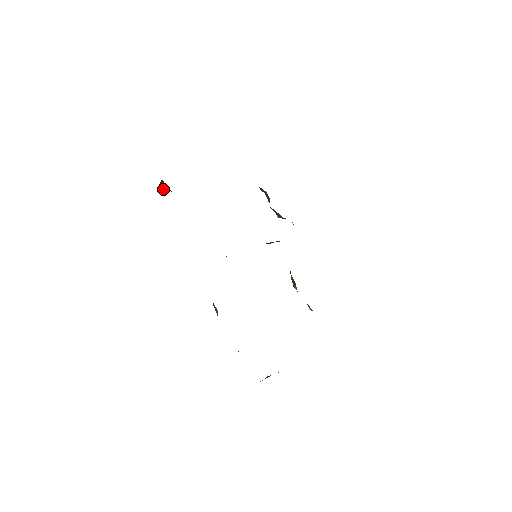
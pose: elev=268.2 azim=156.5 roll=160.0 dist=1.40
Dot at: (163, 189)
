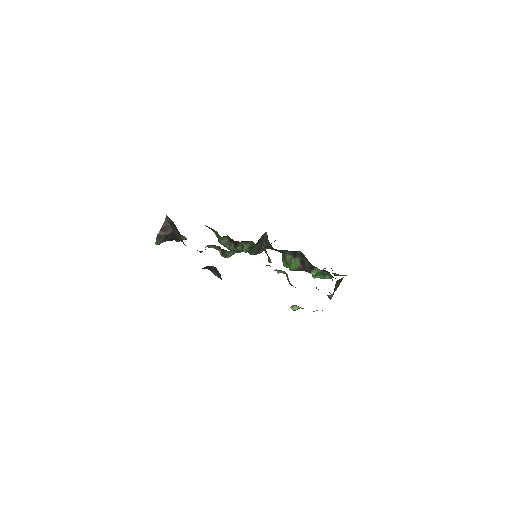
Dot at: (159, 240)
